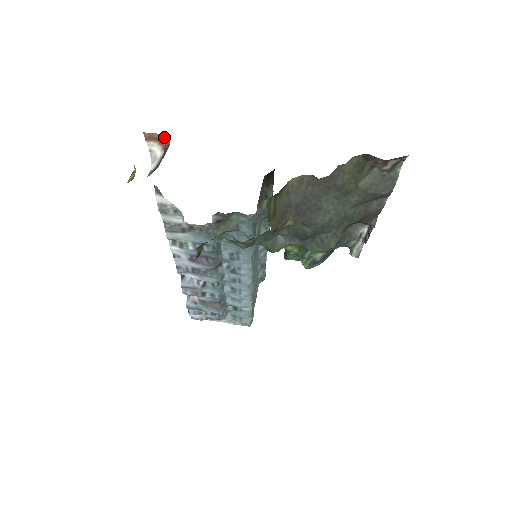
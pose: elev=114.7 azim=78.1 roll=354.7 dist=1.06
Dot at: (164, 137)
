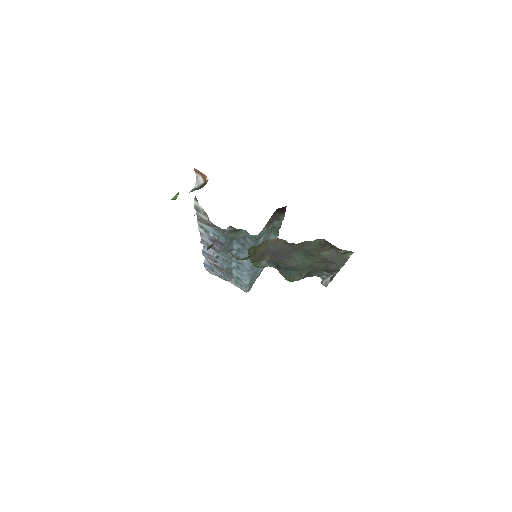
Dot at: (206, 176)
